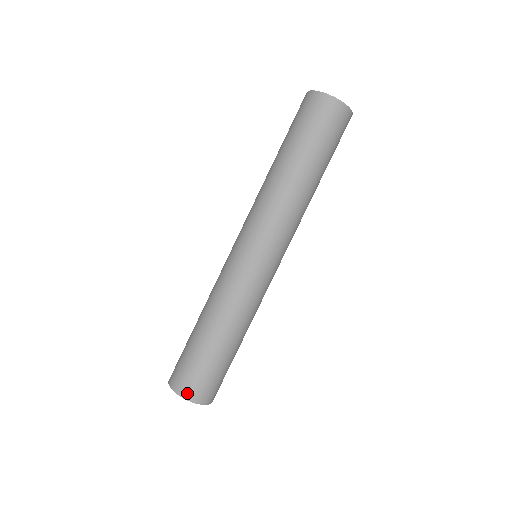
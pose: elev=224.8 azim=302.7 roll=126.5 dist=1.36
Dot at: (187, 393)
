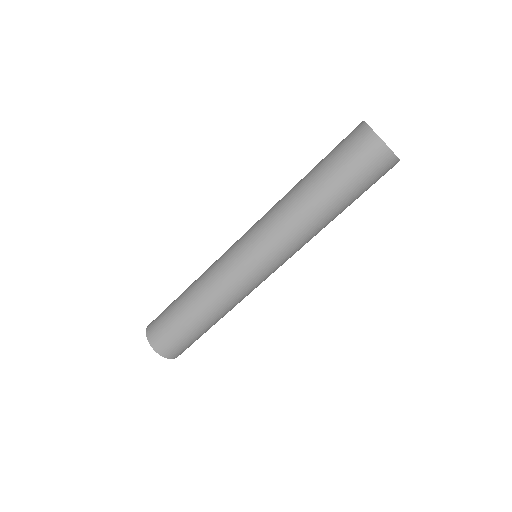
Dot at: (163, 351)
